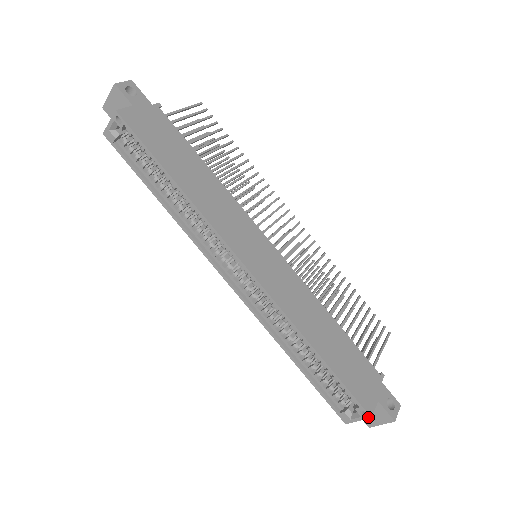
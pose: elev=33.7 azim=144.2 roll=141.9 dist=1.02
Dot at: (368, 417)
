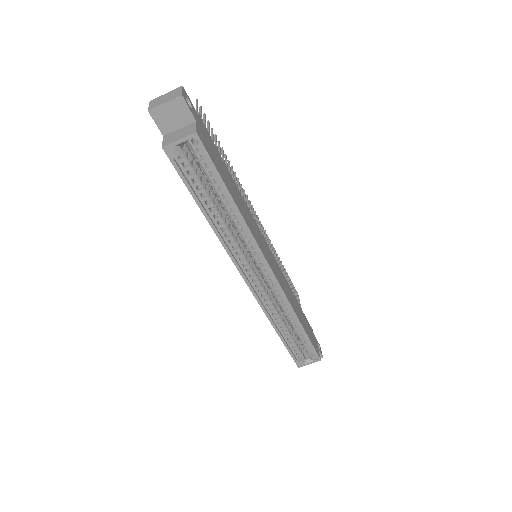
Dot at: occluded
